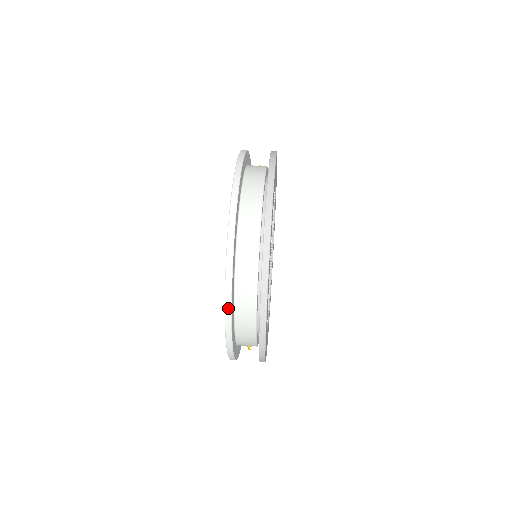
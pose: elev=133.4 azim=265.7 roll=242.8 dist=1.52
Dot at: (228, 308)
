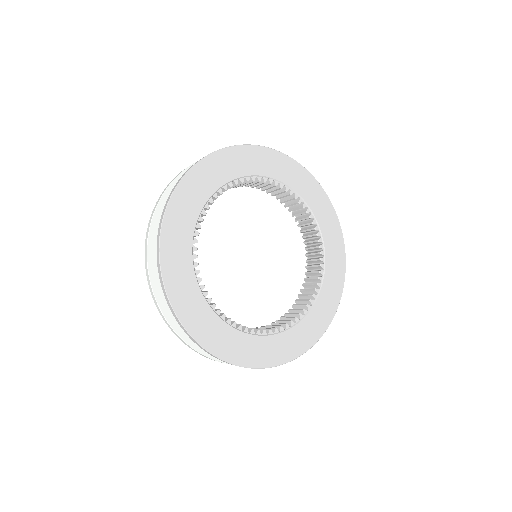
Dot at: (152, 214)
